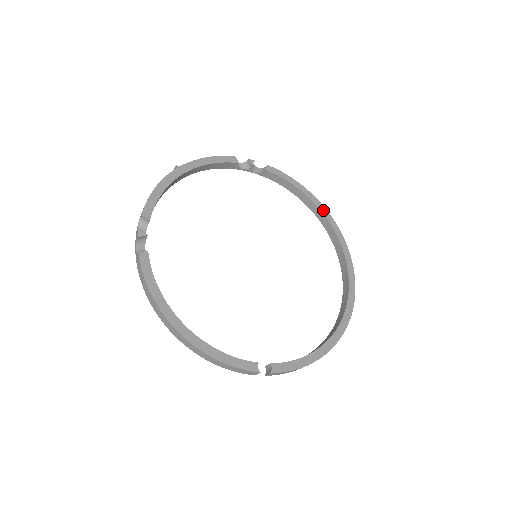
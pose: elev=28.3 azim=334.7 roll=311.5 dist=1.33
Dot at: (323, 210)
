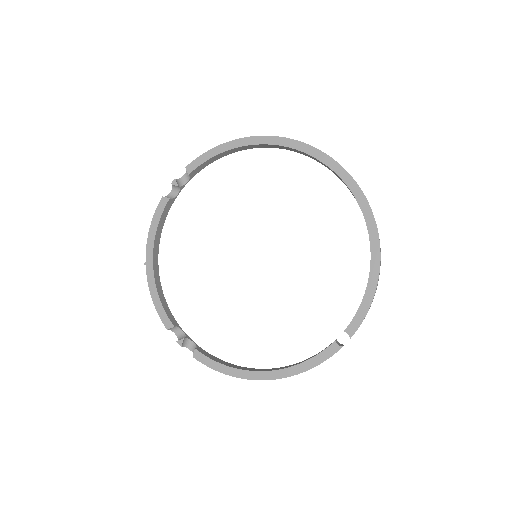
Dot at: (260, 141)
